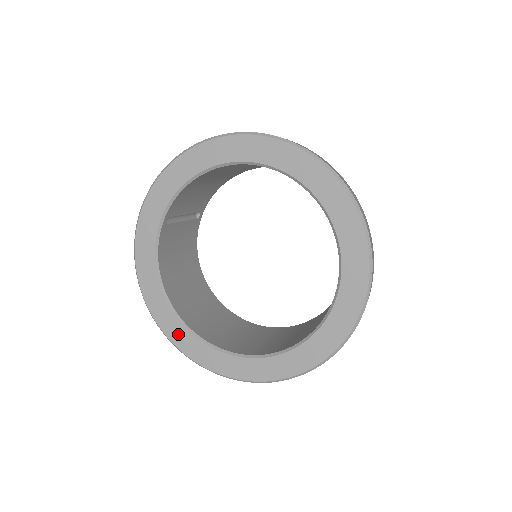
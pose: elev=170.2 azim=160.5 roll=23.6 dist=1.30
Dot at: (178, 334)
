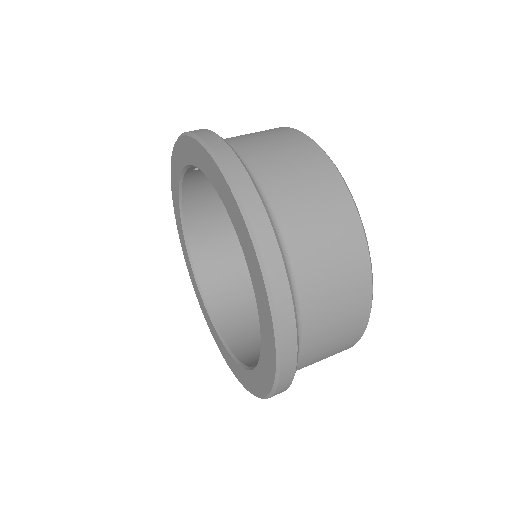
Dot at: (184, 247)
